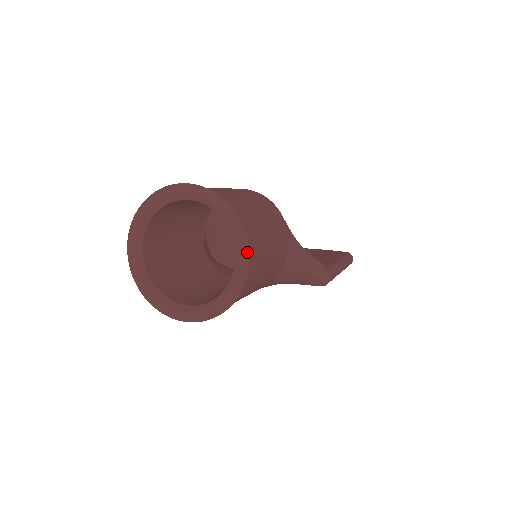
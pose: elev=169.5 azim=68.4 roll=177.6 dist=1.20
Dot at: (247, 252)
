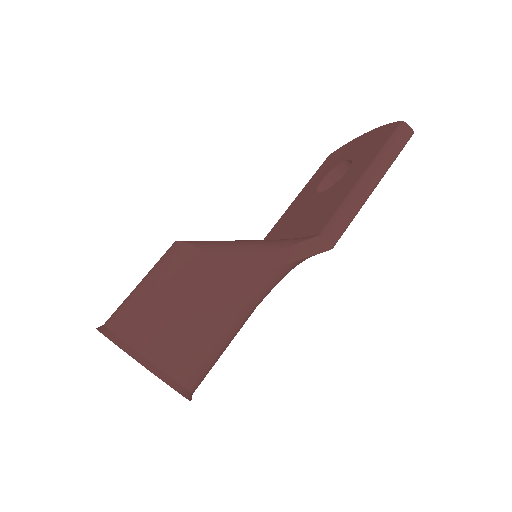
Dot at: (151, 372)
